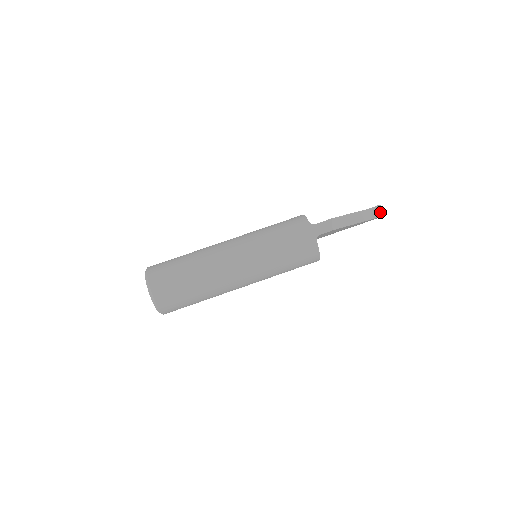
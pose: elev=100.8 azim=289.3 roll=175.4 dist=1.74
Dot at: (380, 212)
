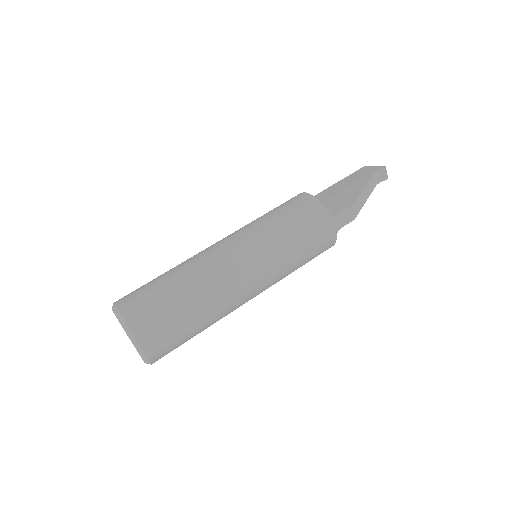
Dot at: (384, 176)
